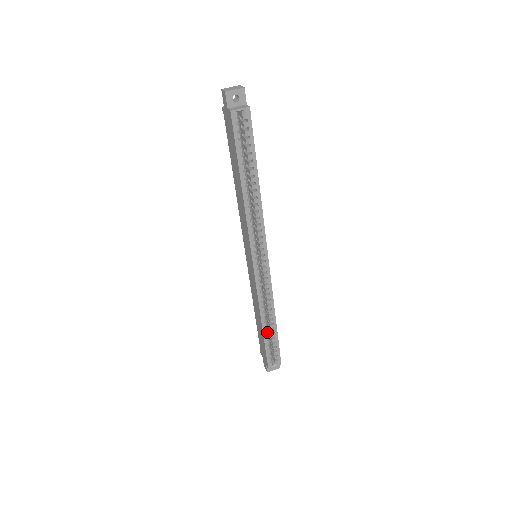
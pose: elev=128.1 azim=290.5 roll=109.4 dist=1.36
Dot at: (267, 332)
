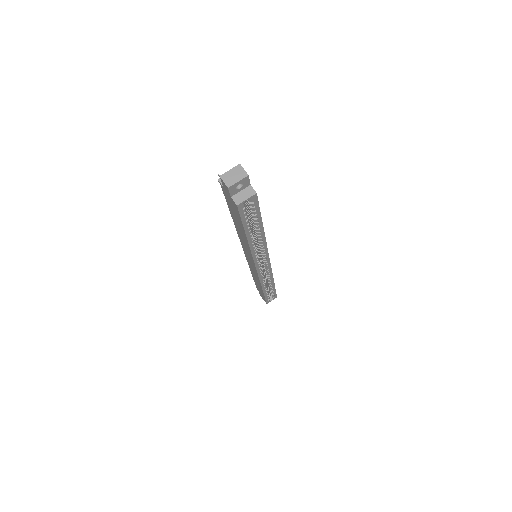
Dot at: (267, 291)
